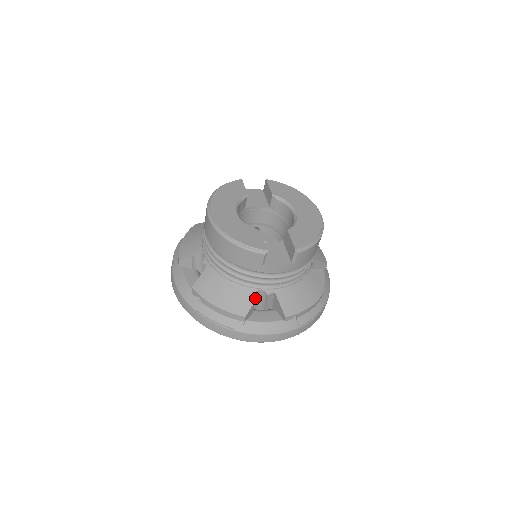
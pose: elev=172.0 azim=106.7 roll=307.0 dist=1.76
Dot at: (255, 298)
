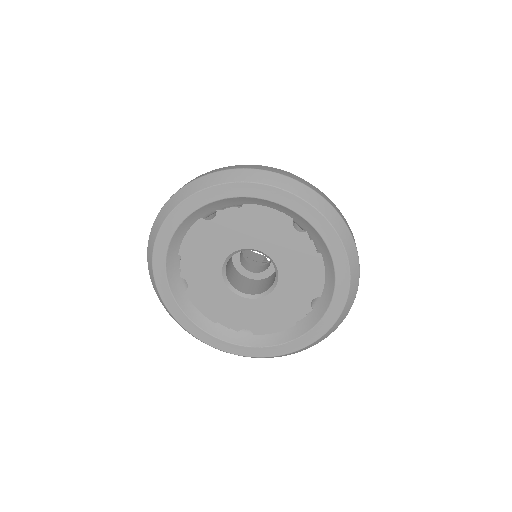
Dot at: occluded
